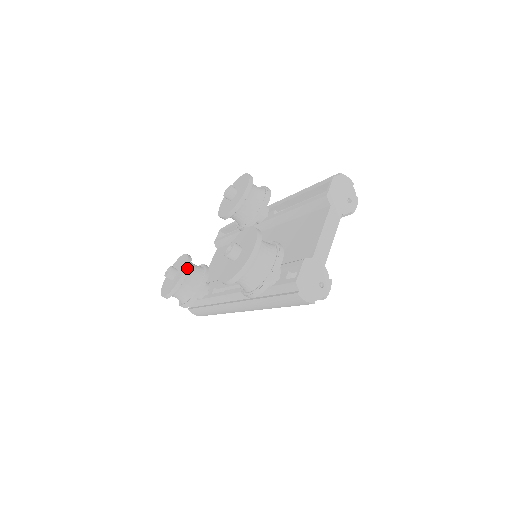
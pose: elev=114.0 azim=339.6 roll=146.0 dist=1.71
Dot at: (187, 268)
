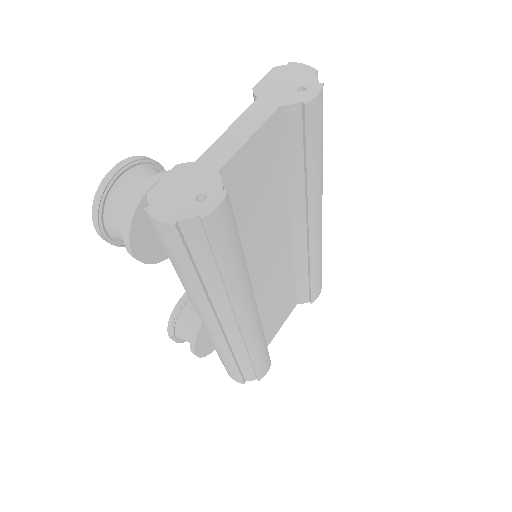
Dot at: occluded
